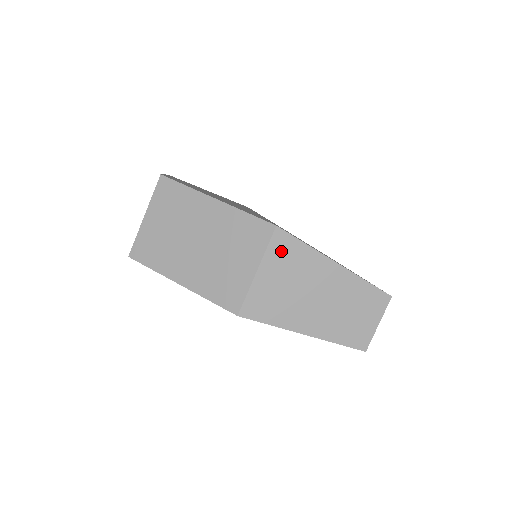
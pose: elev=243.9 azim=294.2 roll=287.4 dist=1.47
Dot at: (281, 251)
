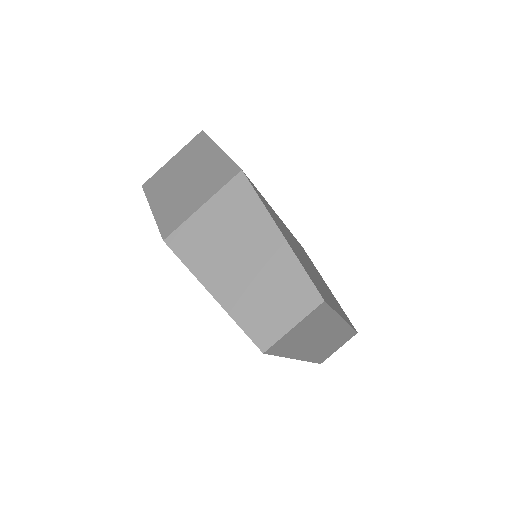
Dot at: (233, 196)
